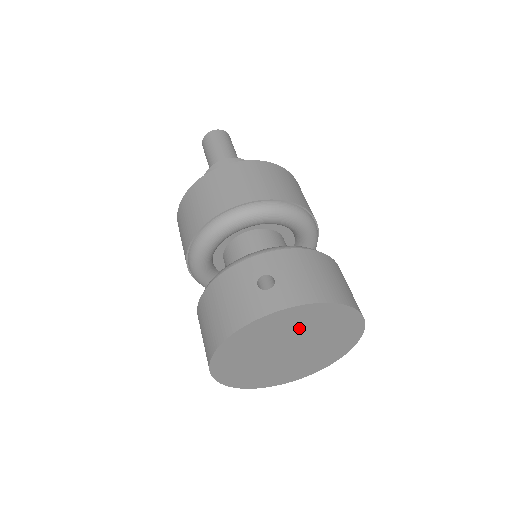
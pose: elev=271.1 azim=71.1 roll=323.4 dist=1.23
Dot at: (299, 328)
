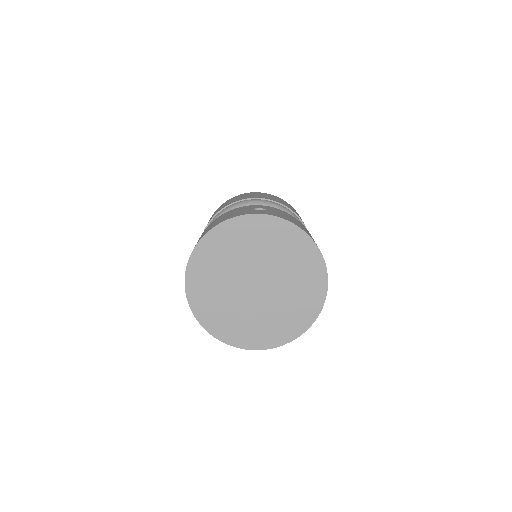
Dot at: (272, 253)
